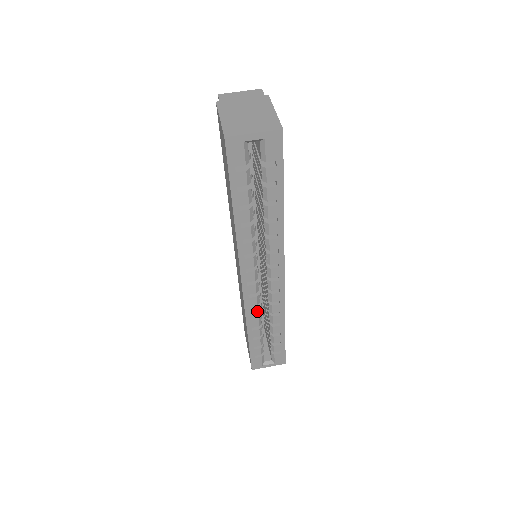
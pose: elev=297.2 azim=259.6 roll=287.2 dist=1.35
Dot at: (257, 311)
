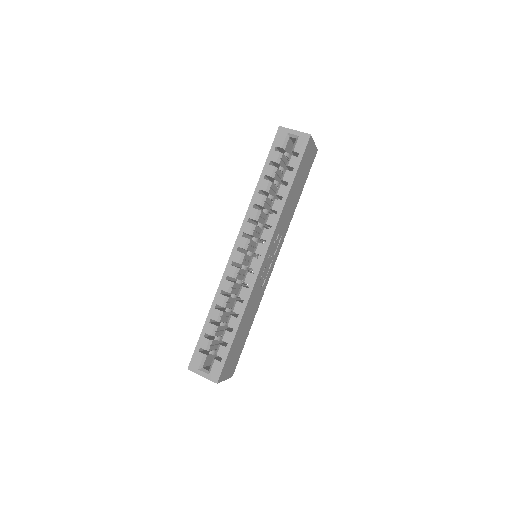
Dot at: (229, 285)
